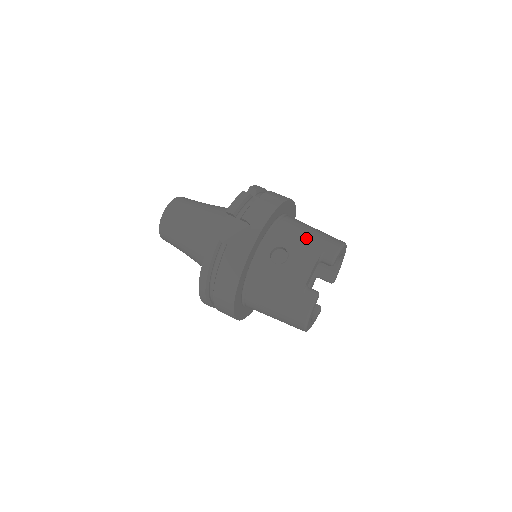
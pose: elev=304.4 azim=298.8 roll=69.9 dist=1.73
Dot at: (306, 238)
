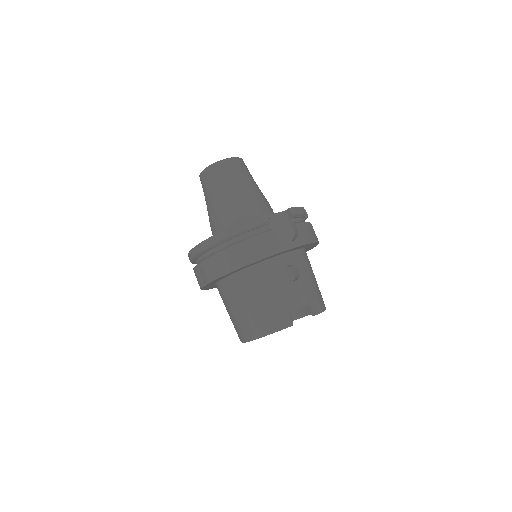
Dot at: (314, 280)
